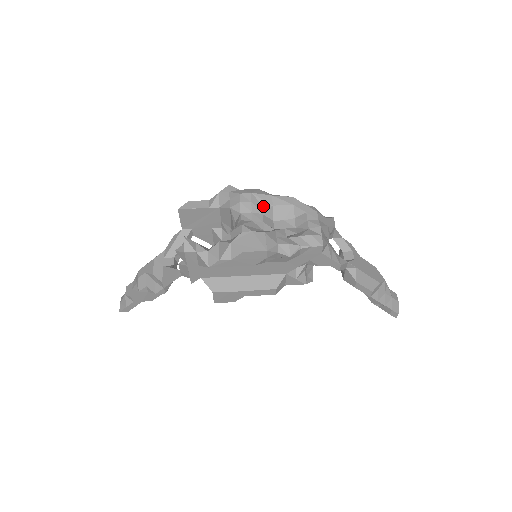
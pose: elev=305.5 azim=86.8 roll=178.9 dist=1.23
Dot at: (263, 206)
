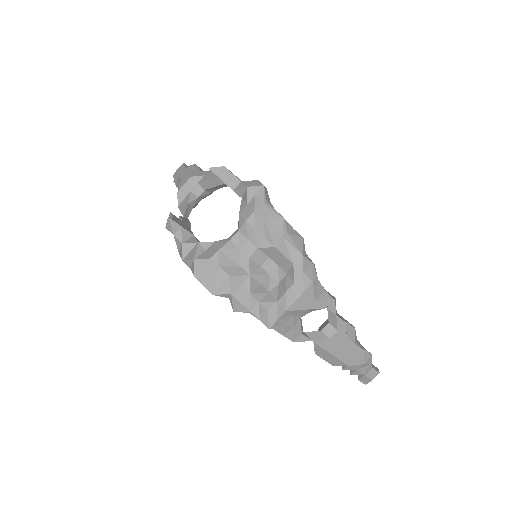
Dot at: (265, 240)
